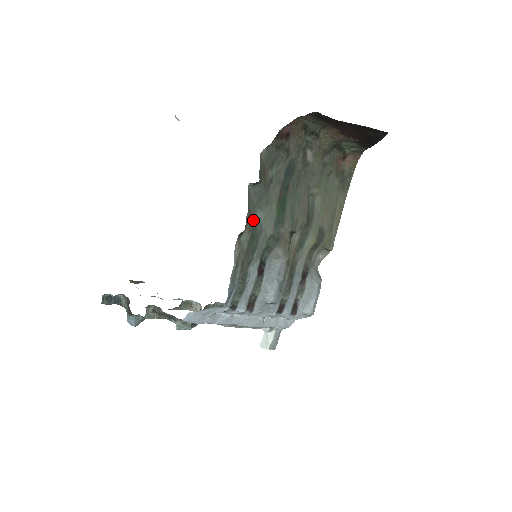
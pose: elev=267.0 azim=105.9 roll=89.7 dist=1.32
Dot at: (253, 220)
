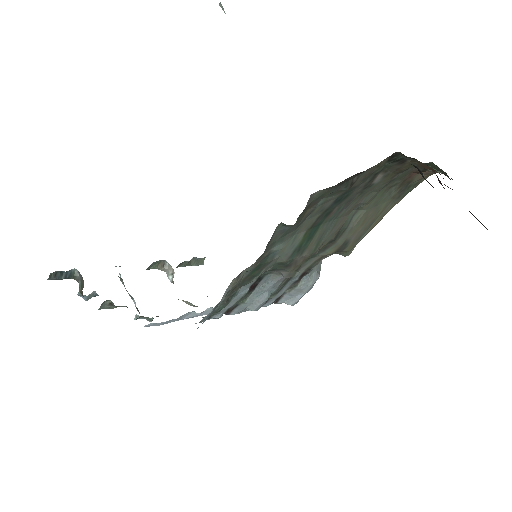
Dot at: (266, 253)
